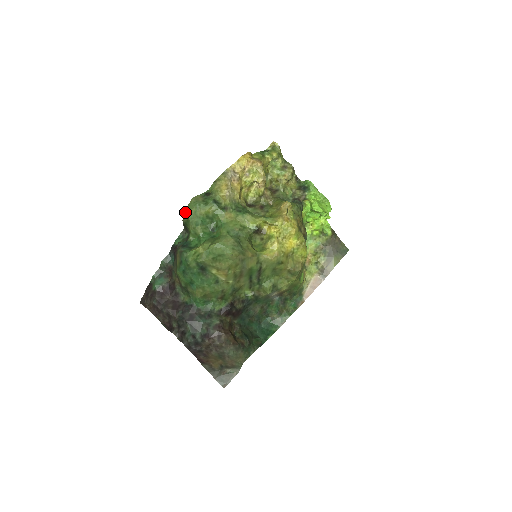
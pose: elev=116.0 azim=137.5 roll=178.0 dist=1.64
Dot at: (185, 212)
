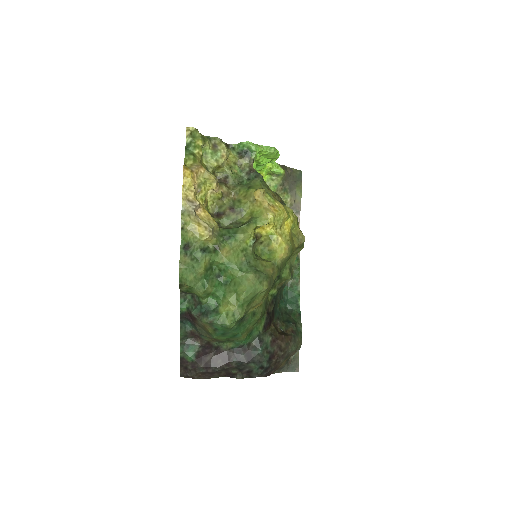
Dot at: (179, 282)
